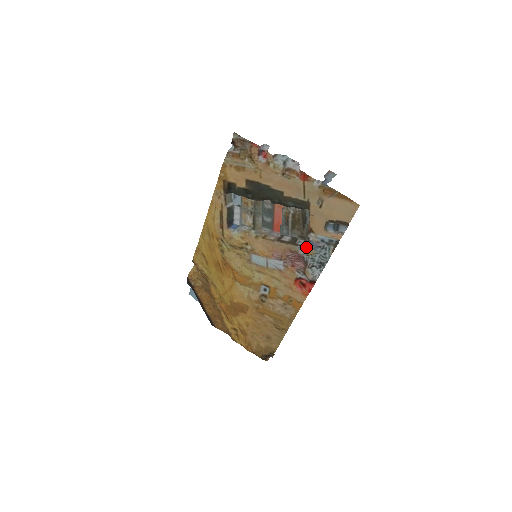
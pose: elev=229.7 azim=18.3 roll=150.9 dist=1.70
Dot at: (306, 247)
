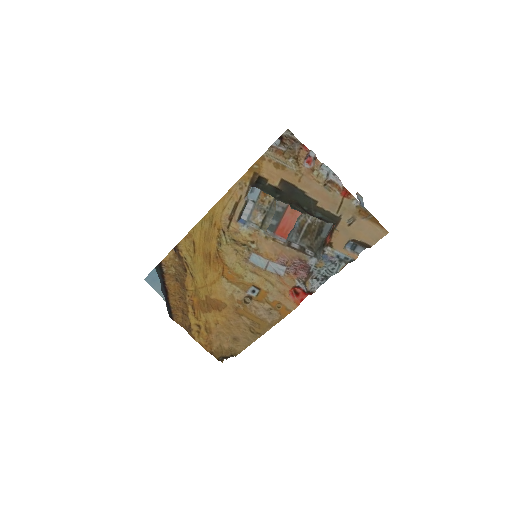
Dot at: (316, 259)
